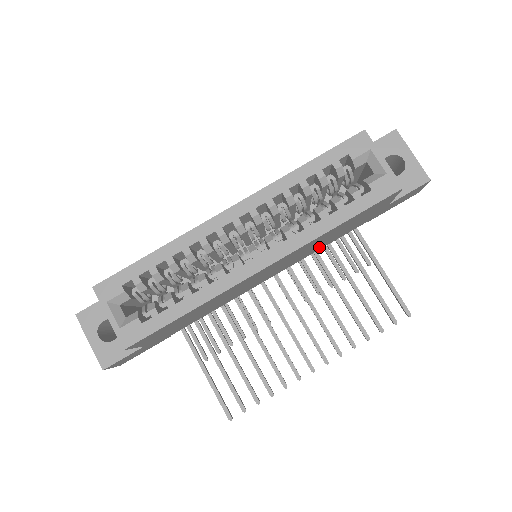
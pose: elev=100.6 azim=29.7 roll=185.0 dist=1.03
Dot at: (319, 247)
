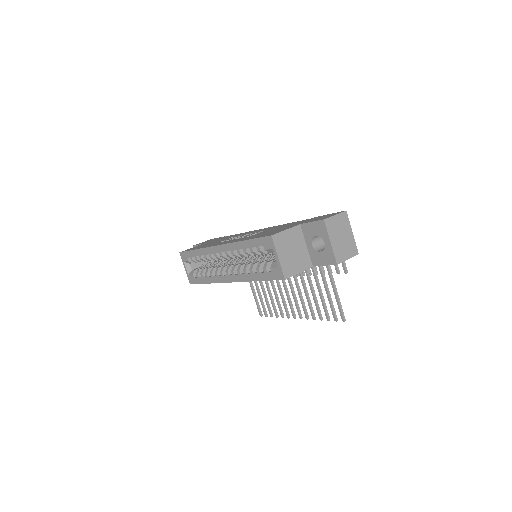
Dot at: occluded
